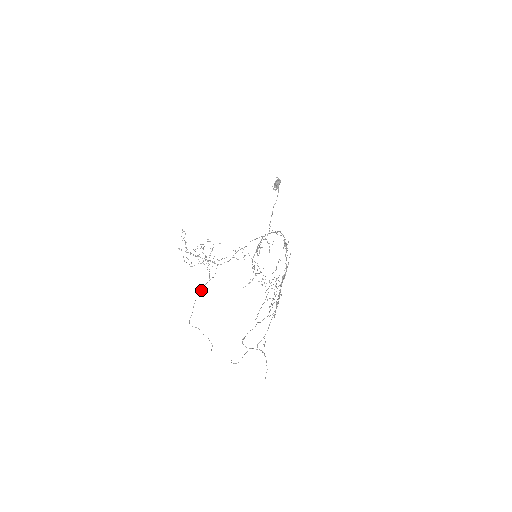
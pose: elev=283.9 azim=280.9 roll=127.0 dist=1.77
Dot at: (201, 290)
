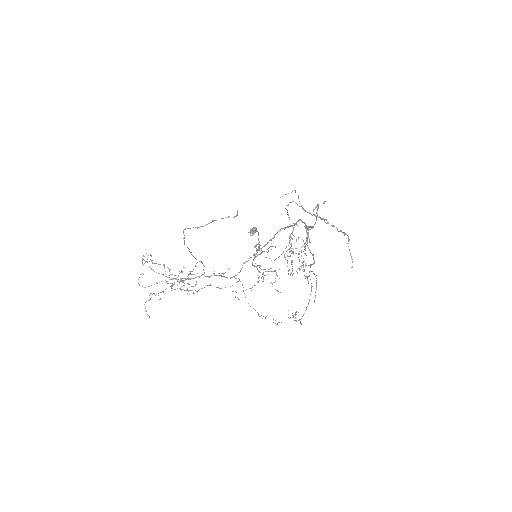
Dot at: (189, 251)
